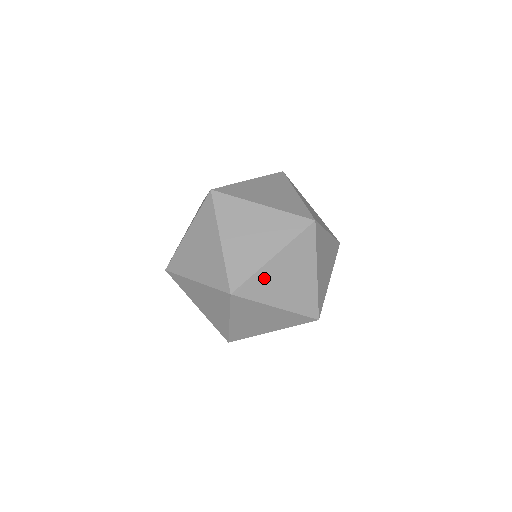
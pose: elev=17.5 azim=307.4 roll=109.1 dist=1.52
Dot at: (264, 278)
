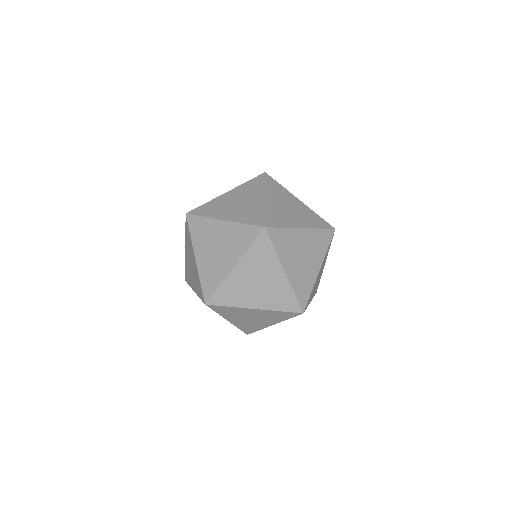
Dot at: (232, 286)
